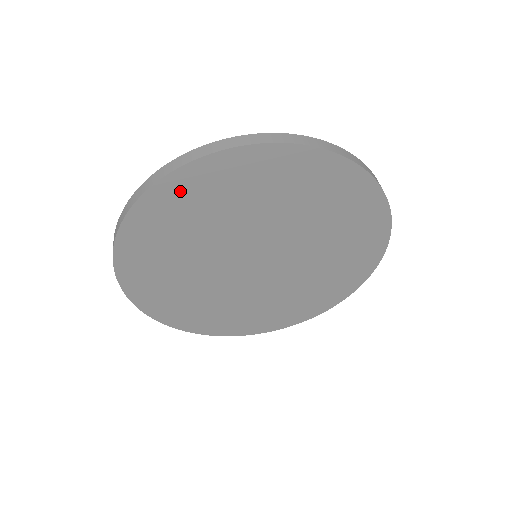
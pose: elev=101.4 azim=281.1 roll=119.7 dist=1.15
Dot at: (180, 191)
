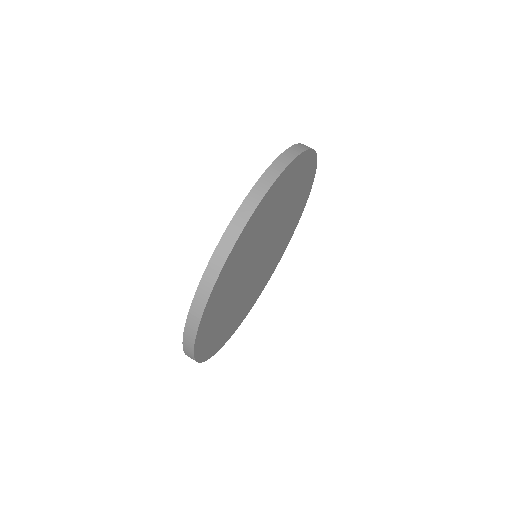
Dot at: (244, 239)
